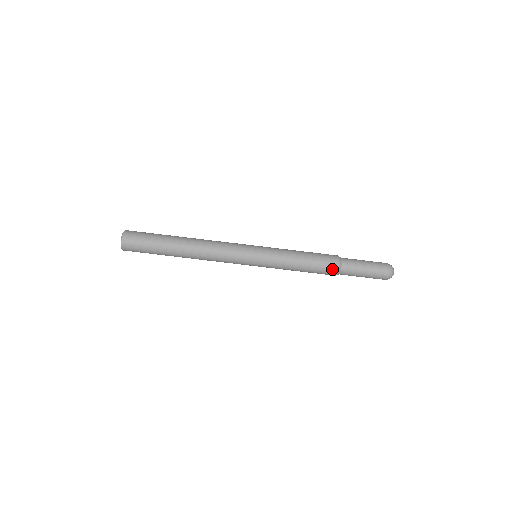
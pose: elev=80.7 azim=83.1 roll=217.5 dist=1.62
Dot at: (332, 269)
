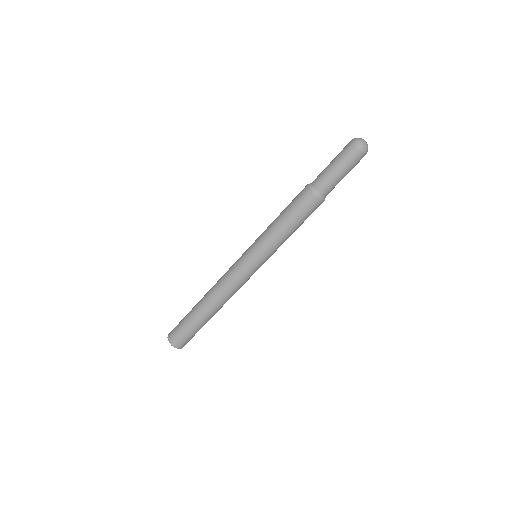
Dot at: (318, 206)
